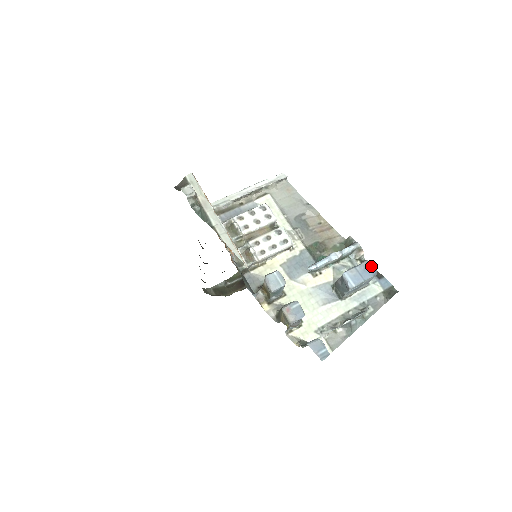
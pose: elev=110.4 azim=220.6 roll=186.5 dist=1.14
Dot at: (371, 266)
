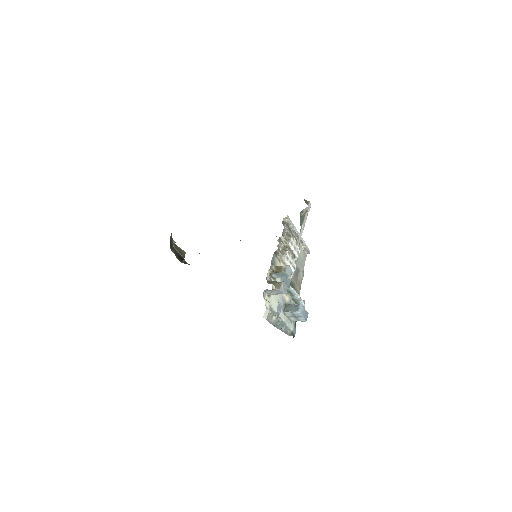
Dot at: occluded
